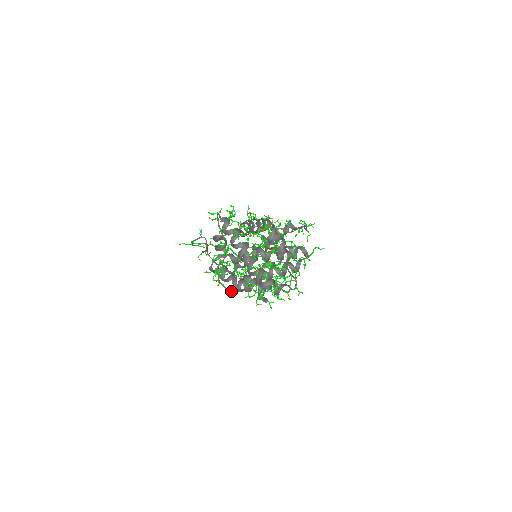
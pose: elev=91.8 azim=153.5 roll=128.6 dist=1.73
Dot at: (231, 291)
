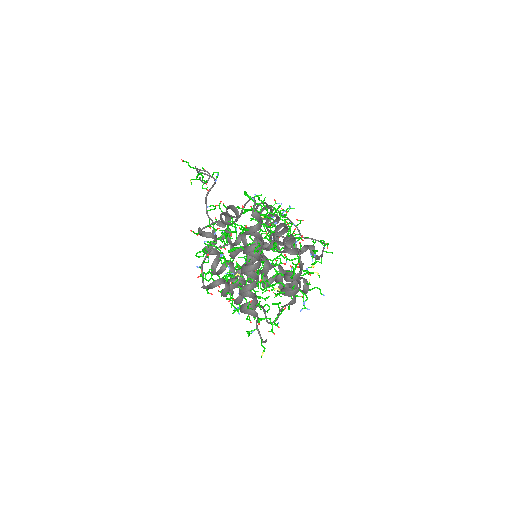
Dot at: (207, 288)
